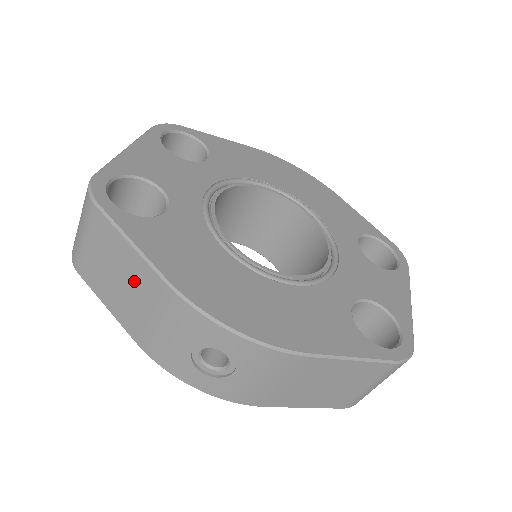
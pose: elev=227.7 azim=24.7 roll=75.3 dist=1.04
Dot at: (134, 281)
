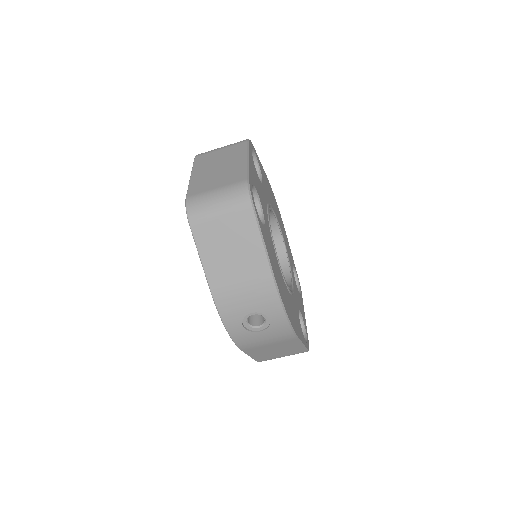
Dot at: (246, 261)
